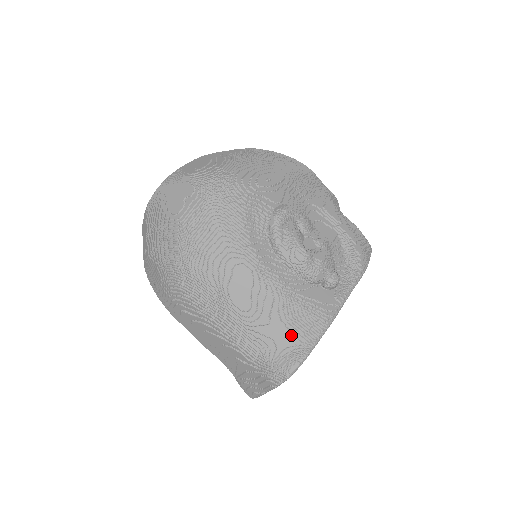
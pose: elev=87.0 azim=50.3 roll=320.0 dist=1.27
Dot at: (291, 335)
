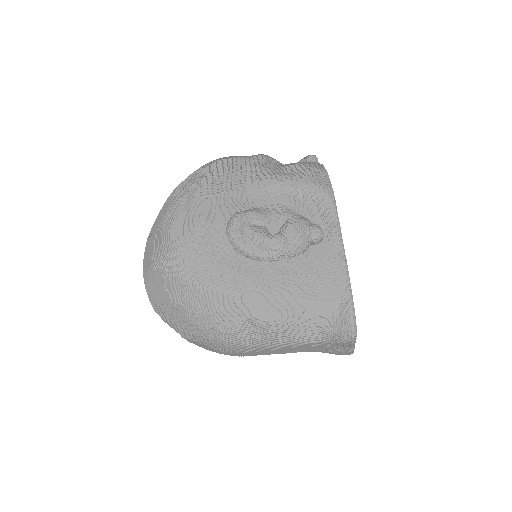
Dot at: (327, 302)
